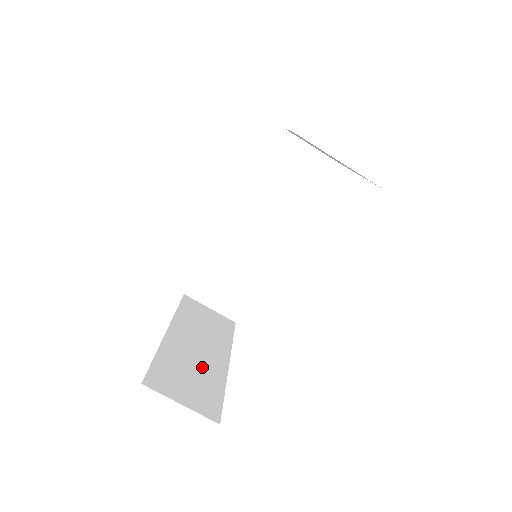
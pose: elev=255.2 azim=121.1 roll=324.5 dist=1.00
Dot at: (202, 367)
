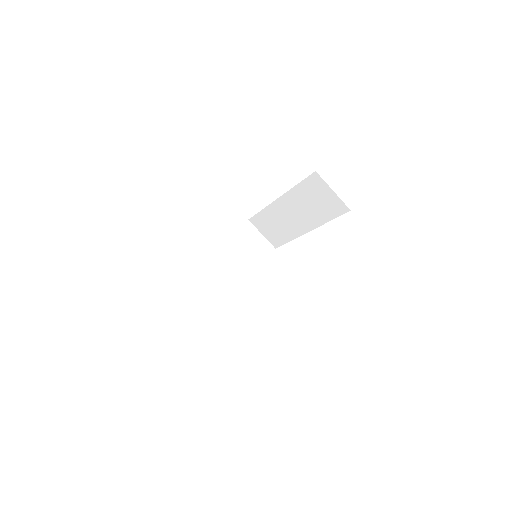
Dot at: (221, 287)
